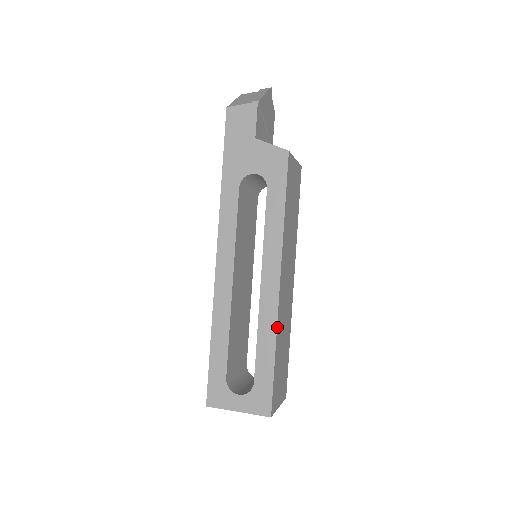
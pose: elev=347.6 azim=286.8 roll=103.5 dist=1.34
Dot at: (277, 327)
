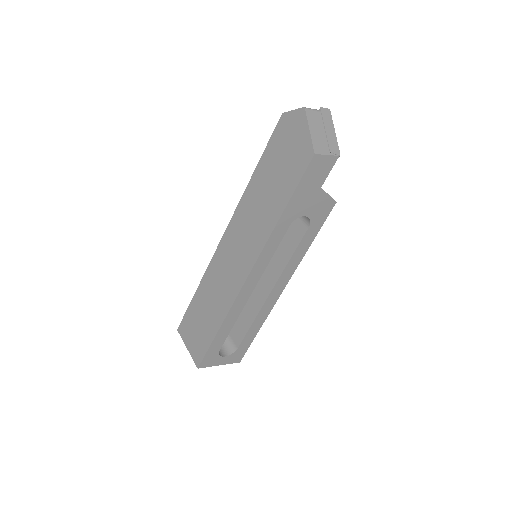
Dot at: (267, 315)
